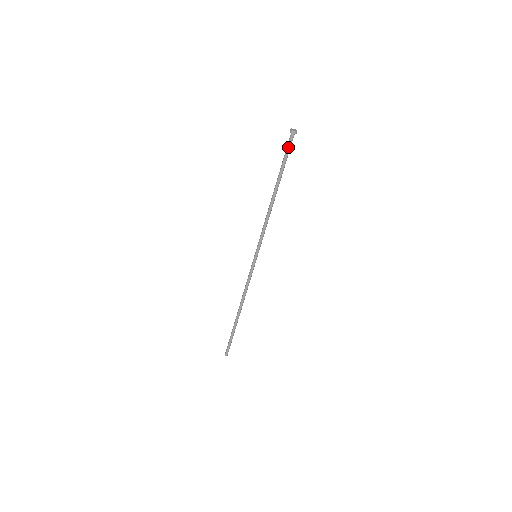
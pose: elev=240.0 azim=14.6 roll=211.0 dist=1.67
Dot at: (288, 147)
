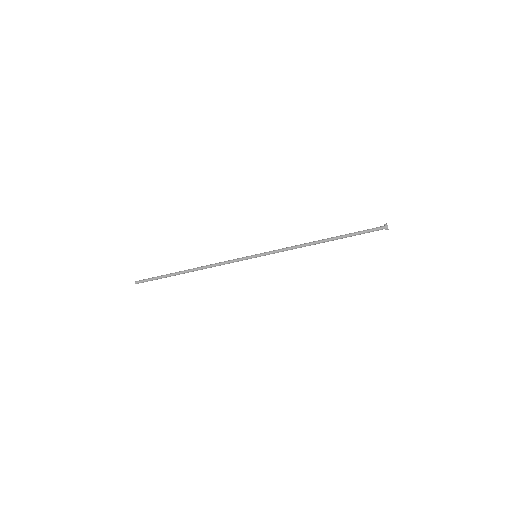
Dot at: occluded
